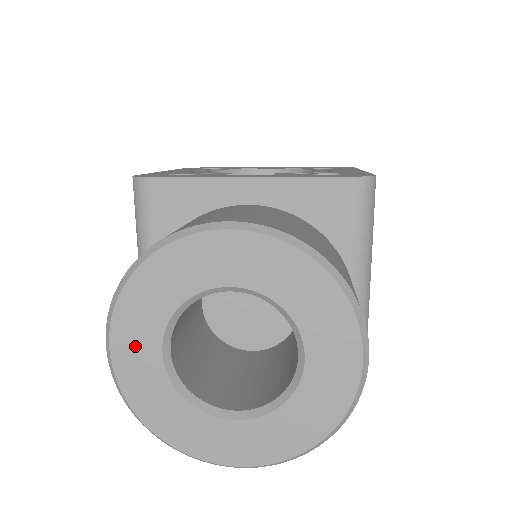
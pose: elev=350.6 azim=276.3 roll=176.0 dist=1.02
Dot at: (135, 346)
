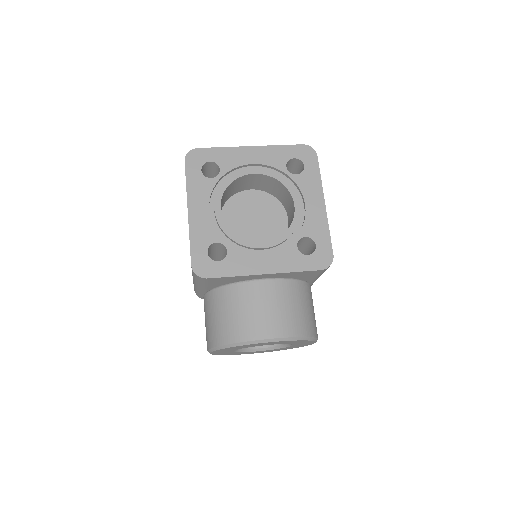
Dot at: occluded
